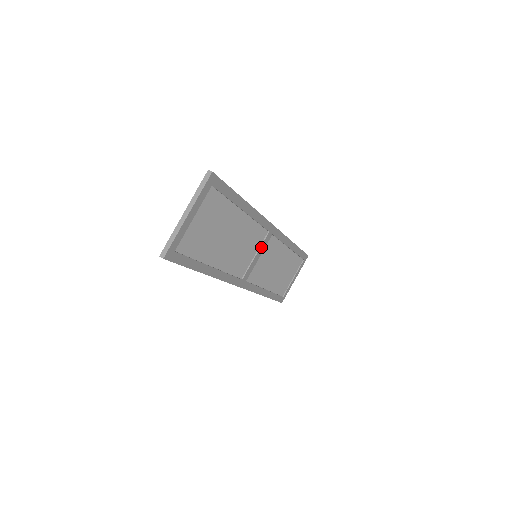
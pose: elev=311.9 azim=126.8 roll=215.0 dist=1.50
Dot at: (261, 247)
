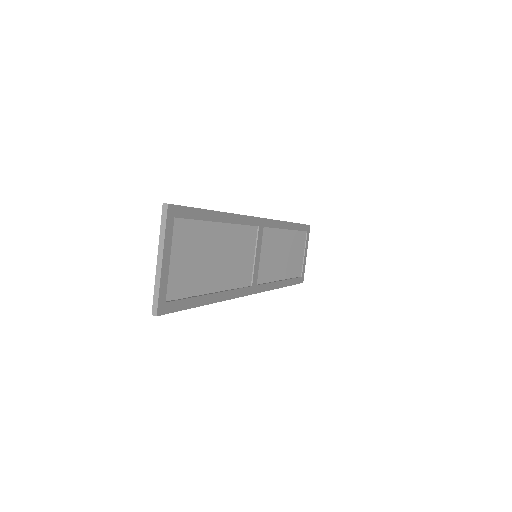
Dot at: (257, 245)
